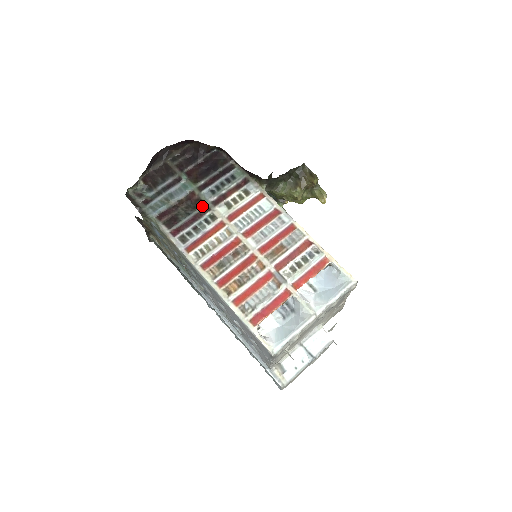
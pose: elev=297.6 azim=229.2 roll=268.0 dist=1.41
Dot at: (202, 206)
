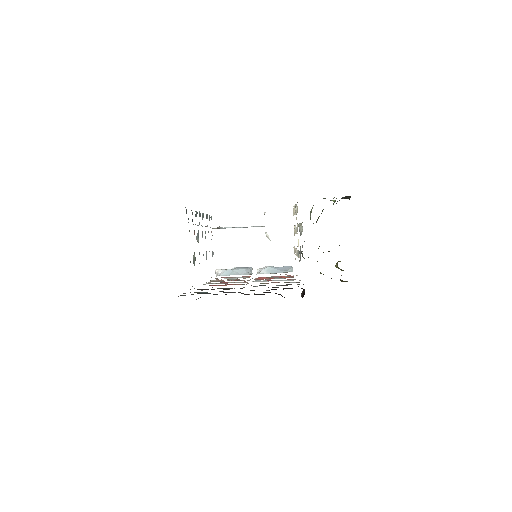
Dot at: occluded
